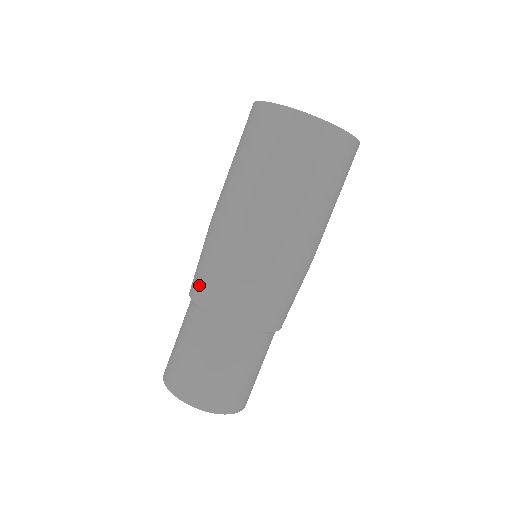
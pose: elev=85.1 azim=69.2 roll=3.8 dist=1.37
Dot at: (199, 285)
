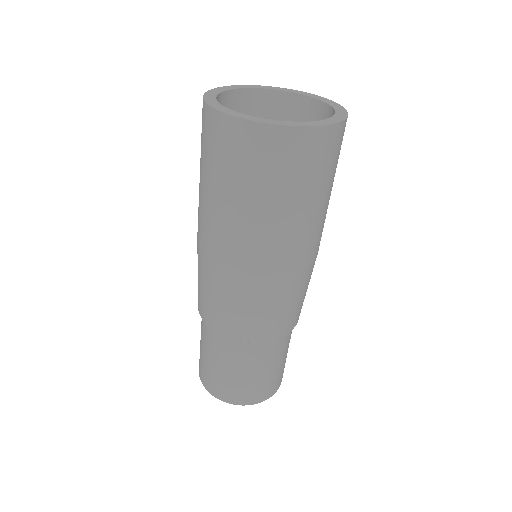
Dot at: (201, 302)
